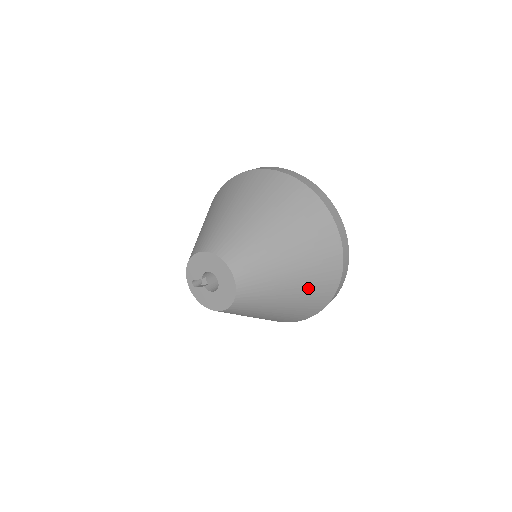
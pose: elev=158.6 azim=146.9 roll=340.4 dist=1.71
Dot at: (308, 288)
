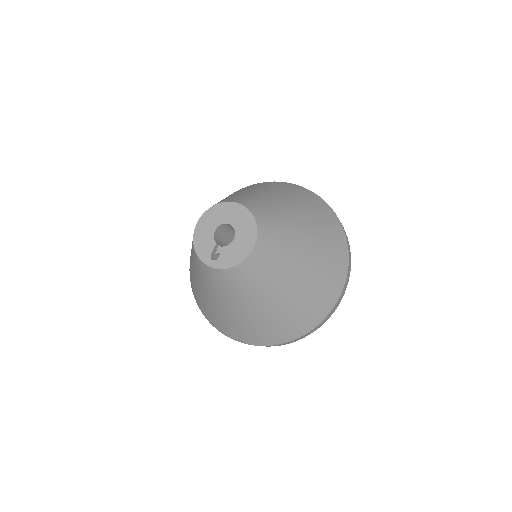
Dot at: (311, 213)
